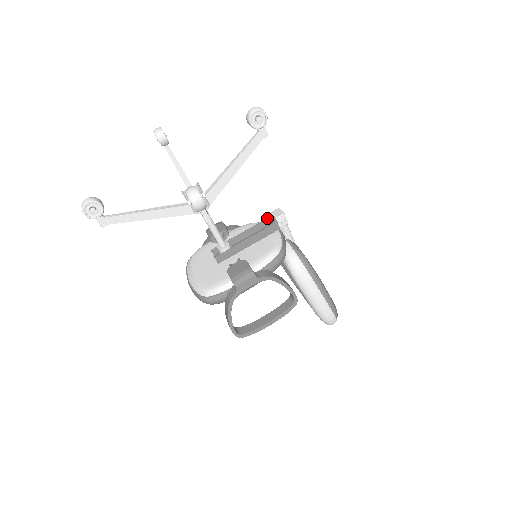
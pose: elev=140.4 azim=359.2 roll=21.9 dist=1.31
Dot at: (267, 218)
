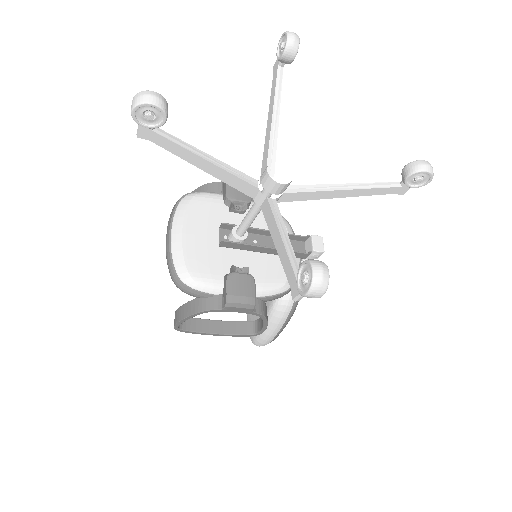
Dot at: (303, 236)
